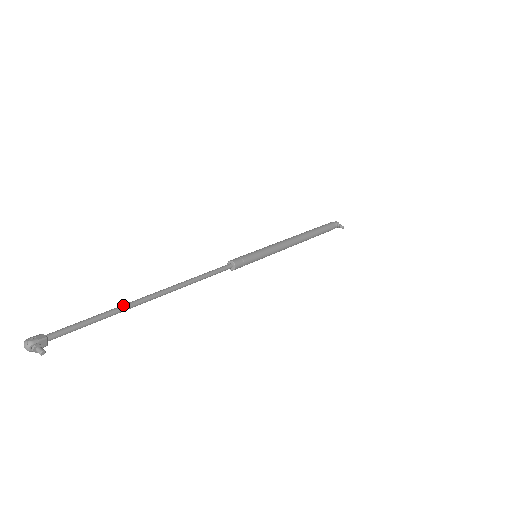
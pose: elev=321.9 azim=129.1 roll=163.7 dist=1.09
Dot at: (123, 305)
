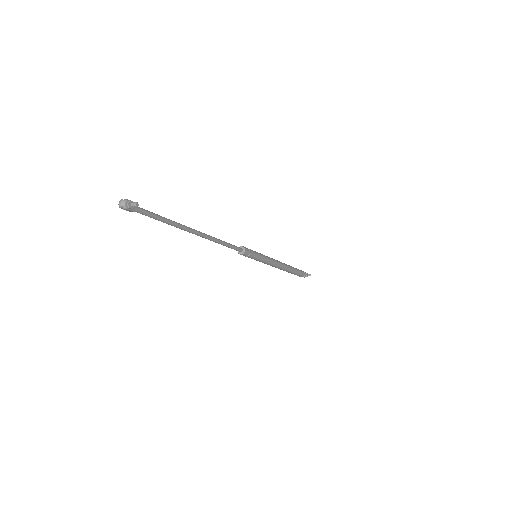
Dot at: (178, 223)
